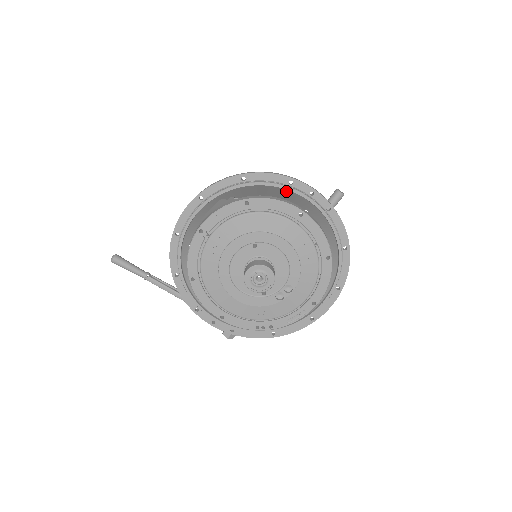
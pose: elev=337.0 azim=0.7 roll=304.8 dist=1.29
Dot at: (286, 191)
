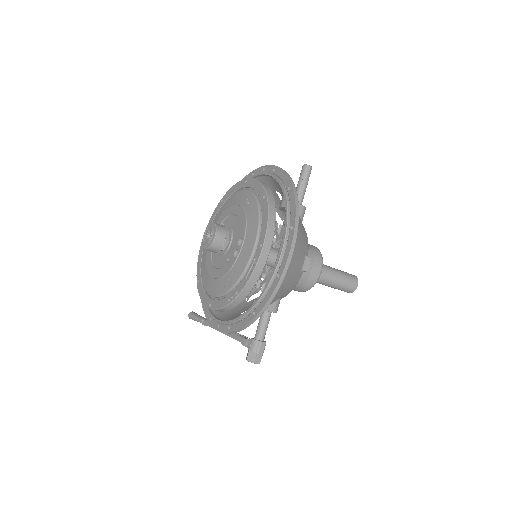
Dot at: occluded
